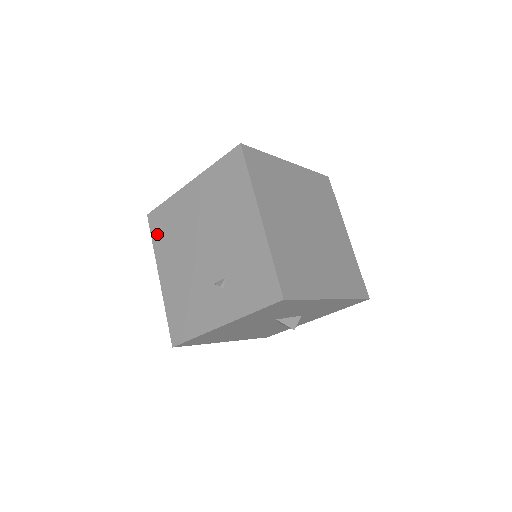
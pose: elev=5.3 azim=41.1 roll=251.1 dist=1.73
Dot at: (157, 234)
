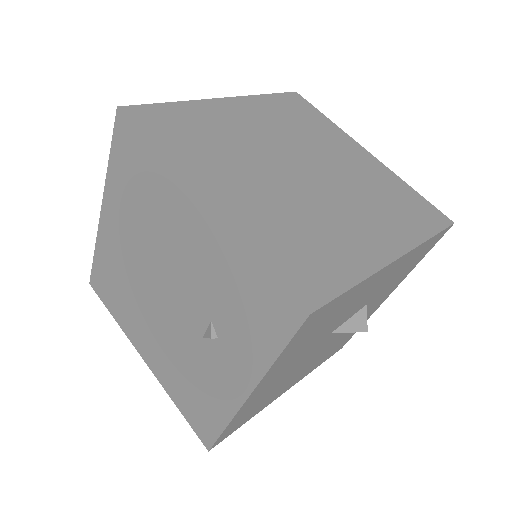
Dot at: (110, 303)
